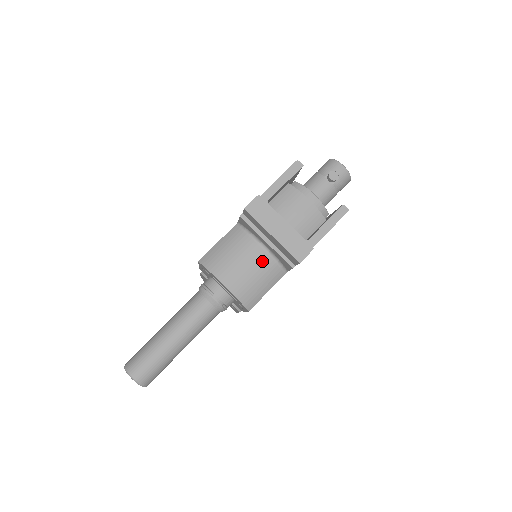
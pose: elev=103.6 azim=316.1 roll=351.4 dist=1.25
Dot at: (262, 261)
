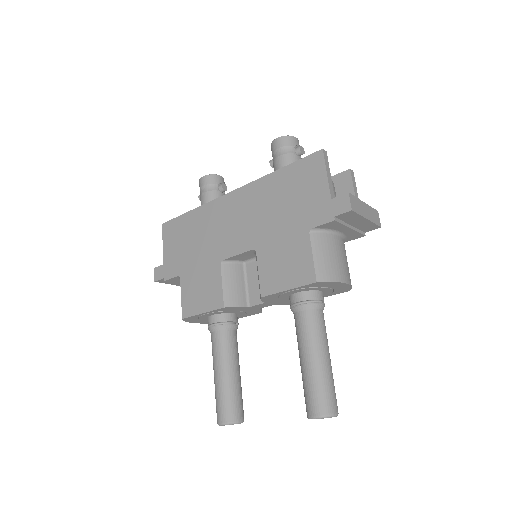
Dot at: (343, 246)
